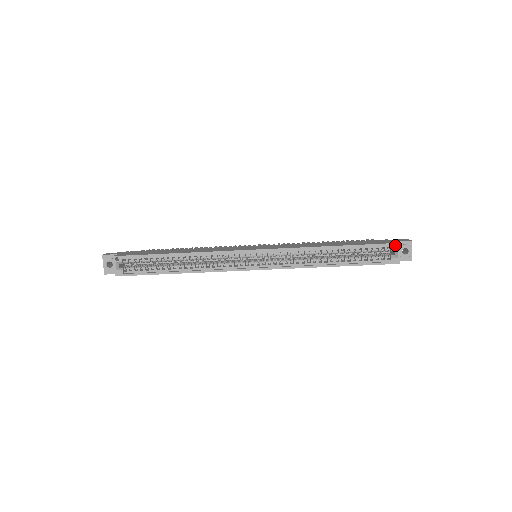
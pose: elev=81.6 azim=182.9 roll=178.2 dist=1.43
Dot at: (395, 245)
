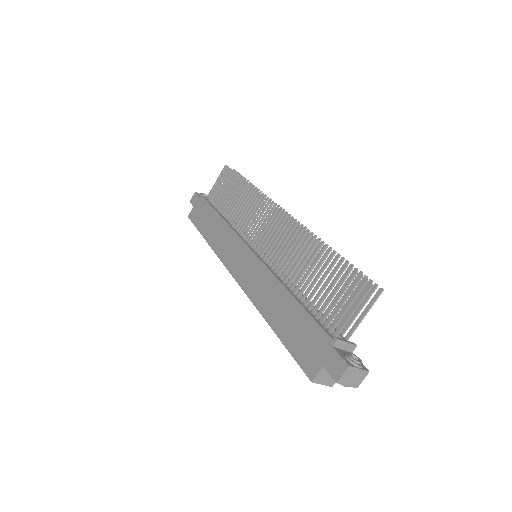
Dot at: (316, 373)
